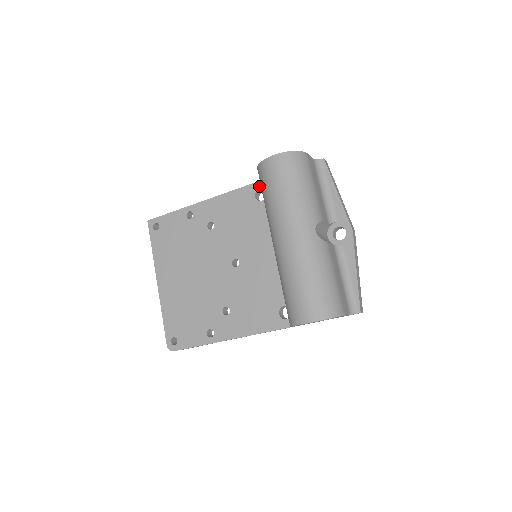
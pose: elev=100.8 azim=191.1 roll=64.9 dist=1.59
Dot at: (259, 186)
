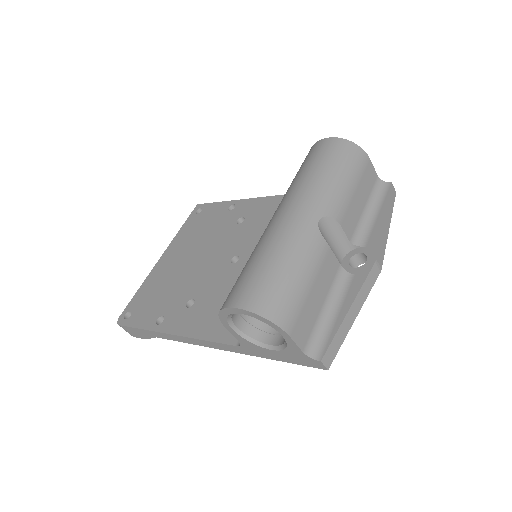
Dot at: occluded
